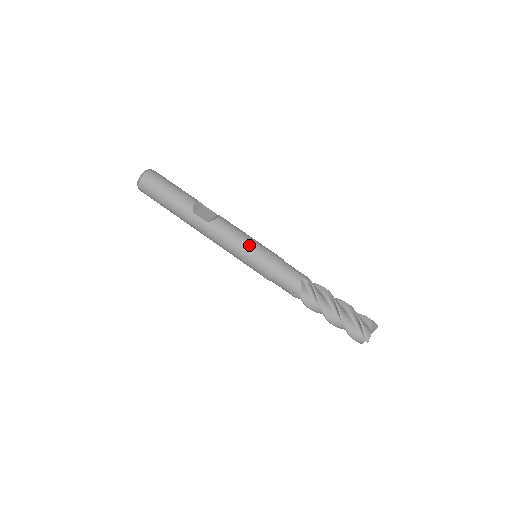
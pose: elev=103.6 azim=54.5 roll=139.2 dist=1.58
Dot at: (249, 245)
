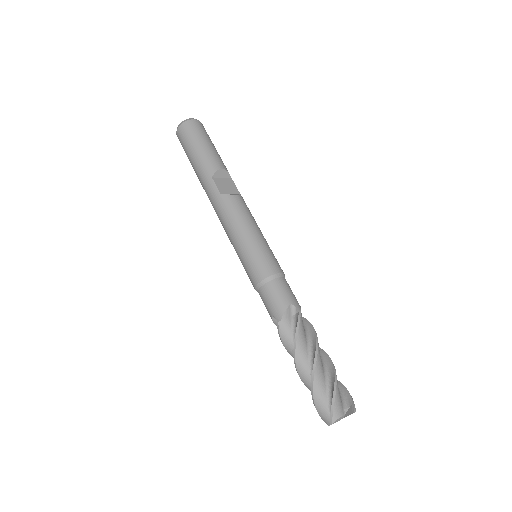
Dot at: (251, 238)
